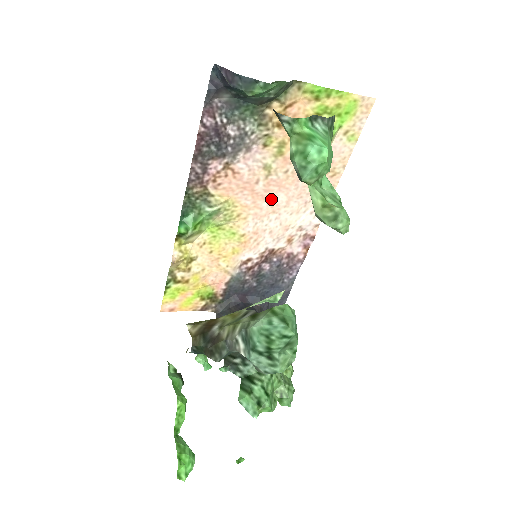
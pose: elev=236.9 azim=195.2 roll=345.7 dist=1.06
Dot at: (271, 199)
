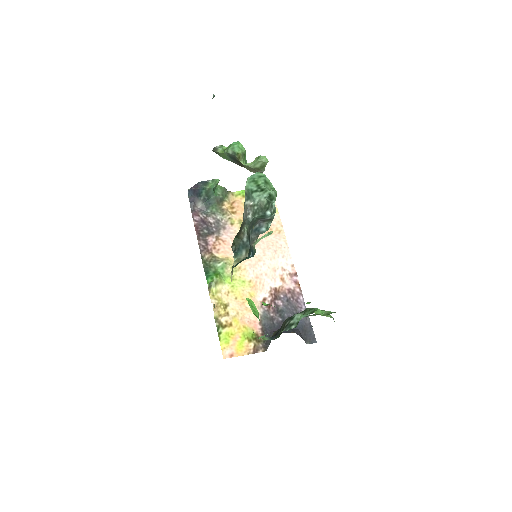
Dot at: occluded
